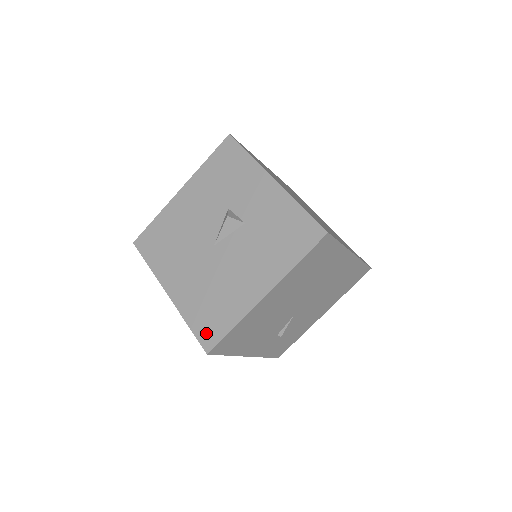
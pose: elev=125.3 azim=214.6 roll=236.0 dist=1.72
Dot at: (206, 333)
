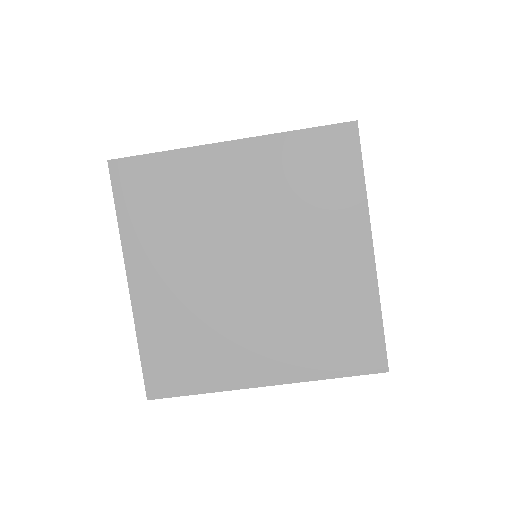
Dot at: occluded
